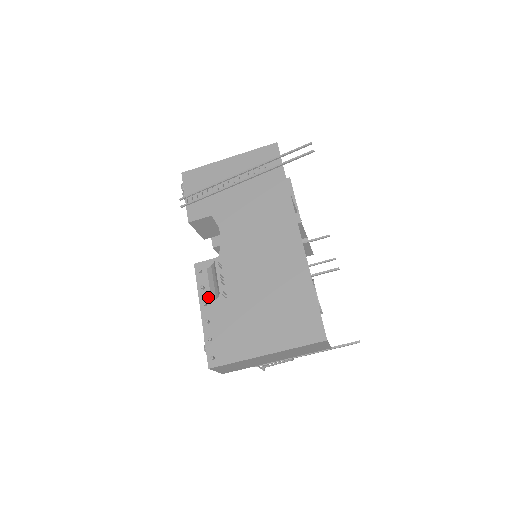
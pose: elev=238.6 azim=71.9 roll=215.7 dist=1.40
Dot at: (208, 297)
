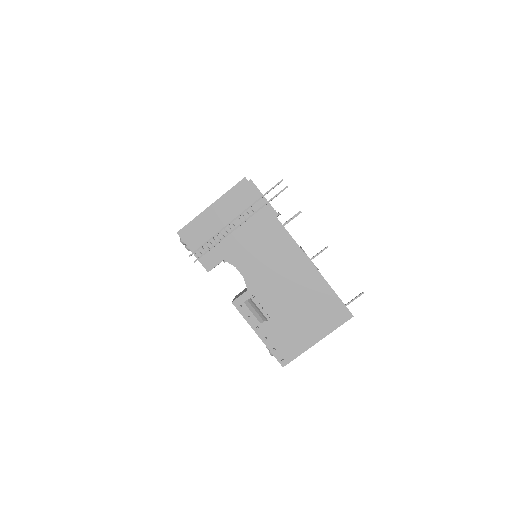
Dot at: (256, 322)
